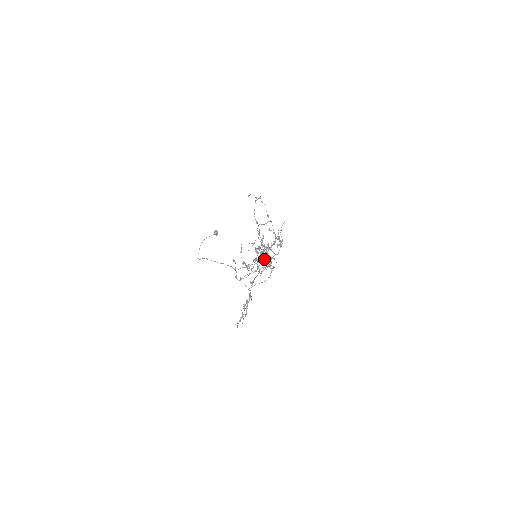
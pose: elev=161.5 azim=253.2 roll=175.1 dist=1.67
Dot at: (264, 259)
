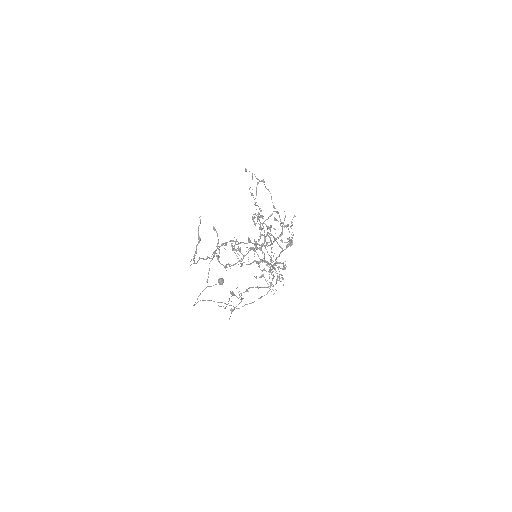
Dot at: occluded
